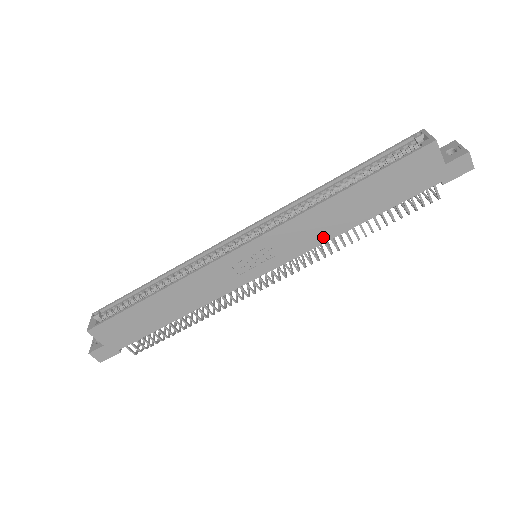
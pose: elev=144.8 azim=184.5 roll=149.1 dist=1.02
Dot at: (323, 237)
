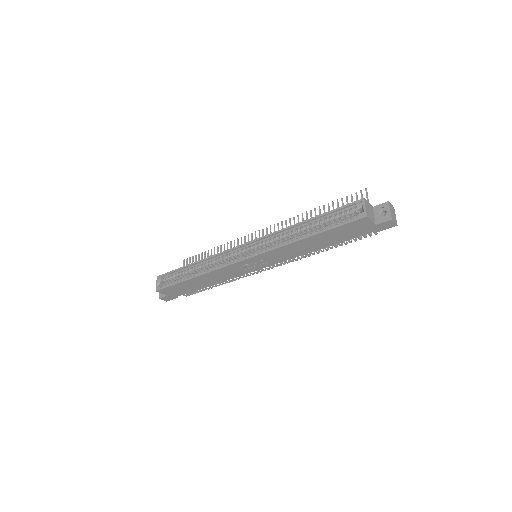
Dot at: (297, 255)
